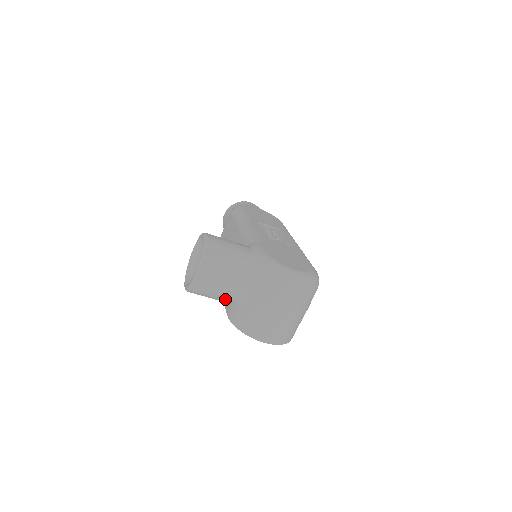
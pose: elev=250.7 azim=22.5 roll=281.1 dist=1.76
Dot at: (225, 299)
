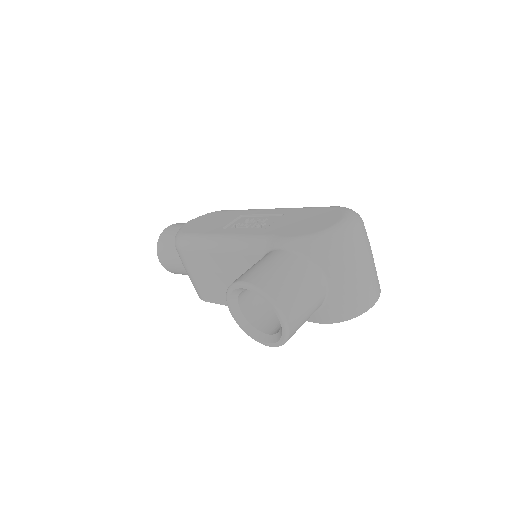
Dot at: (313, 312)
